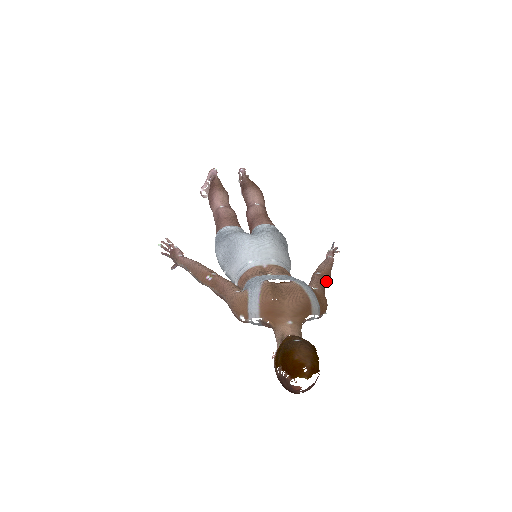
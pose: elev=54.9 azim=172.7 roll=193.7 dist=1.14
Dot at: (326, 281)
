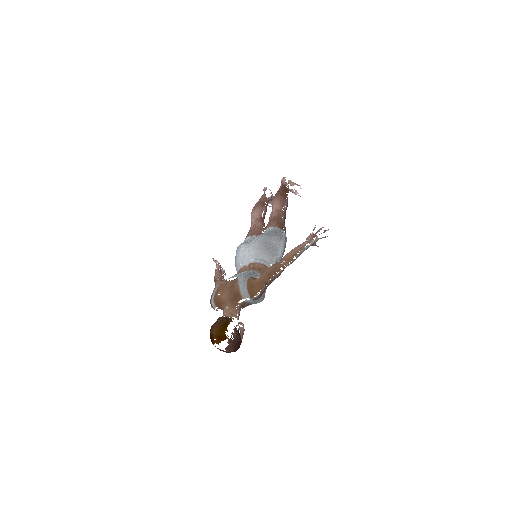
Dot at: (281, 266)
